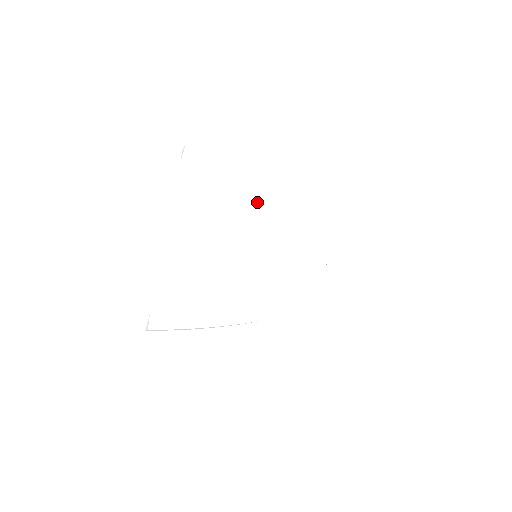
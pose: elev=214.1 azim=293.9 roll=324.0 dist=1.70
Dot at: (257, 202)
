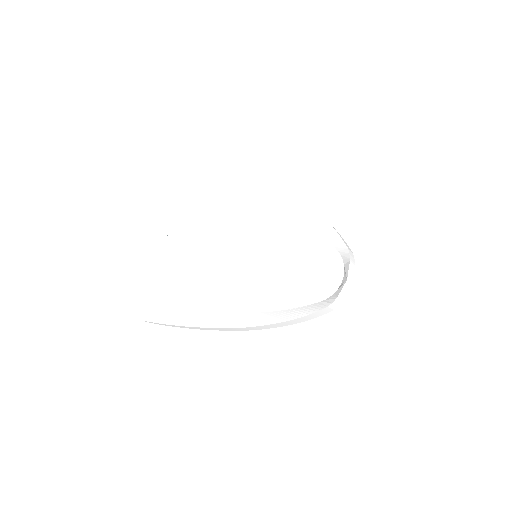
Dot at: (271, 196)
